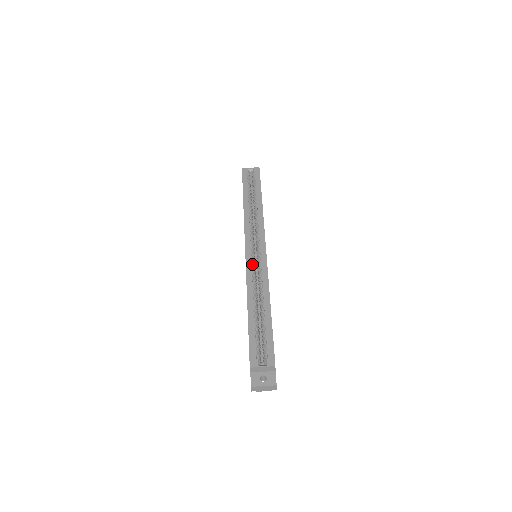
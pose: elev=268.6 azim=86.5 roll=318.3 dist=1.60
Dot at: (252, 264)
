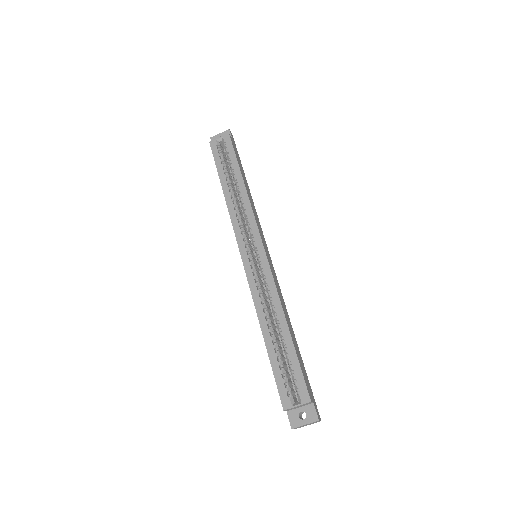
Dot at: (253, 272)
